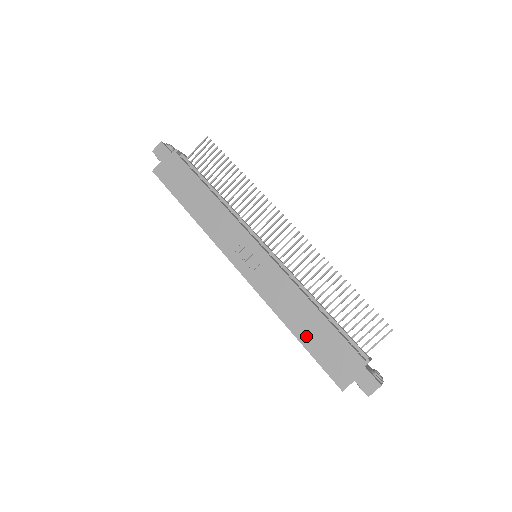
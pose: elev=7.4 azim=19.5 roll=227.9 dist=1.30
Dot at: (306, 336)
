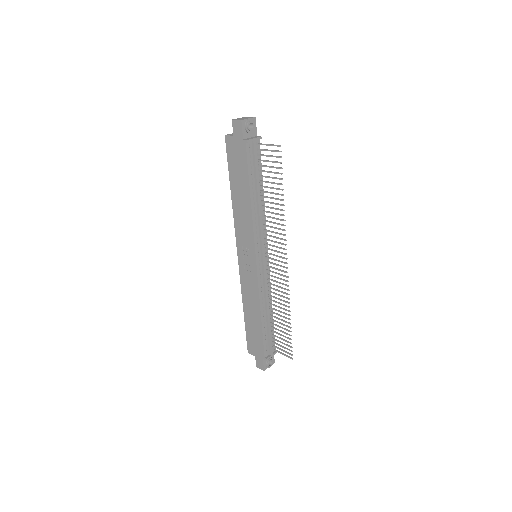
Dot at: (248, 320)
